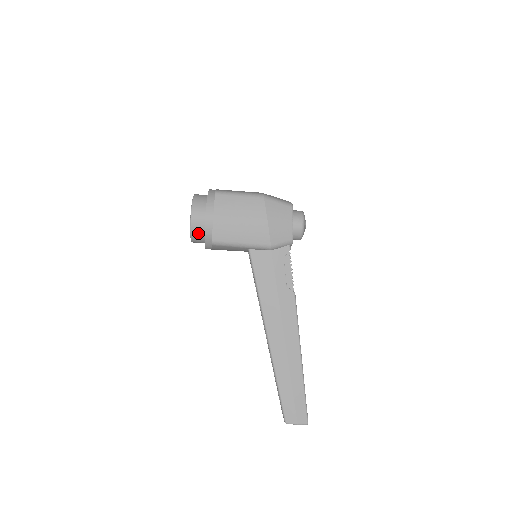
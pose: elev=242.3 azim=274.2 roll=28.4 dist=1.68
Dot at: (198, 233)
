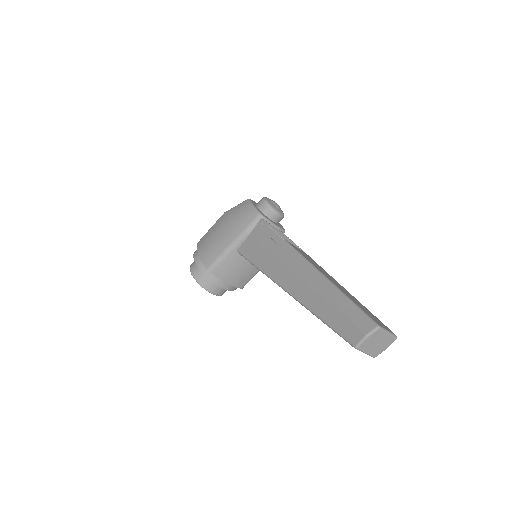
Dot at: (202, 278)
